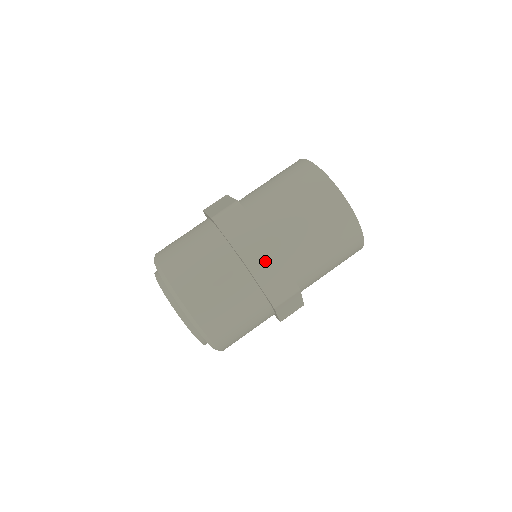
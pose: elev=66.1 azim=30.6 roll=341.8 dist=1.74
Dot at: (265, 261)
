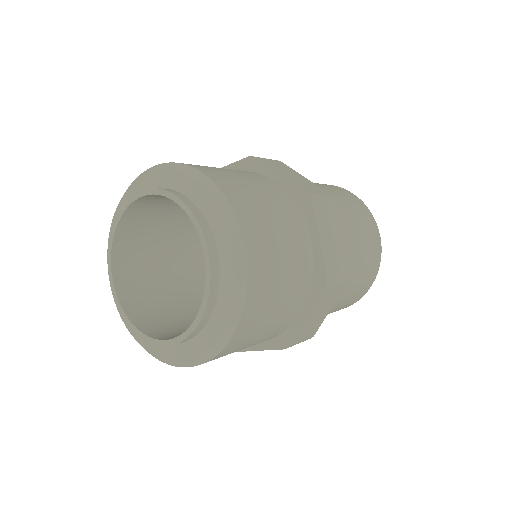
Dot at: (328, 214)
